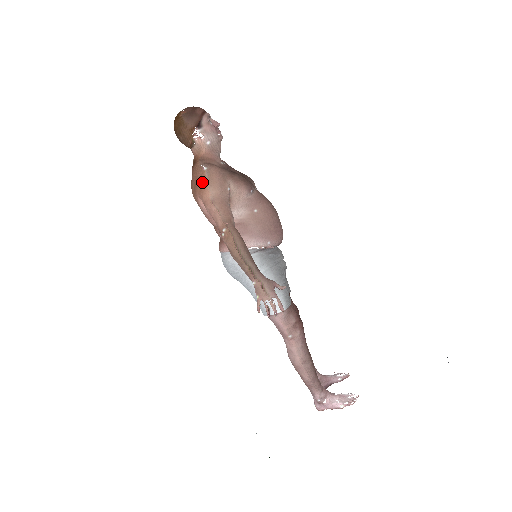
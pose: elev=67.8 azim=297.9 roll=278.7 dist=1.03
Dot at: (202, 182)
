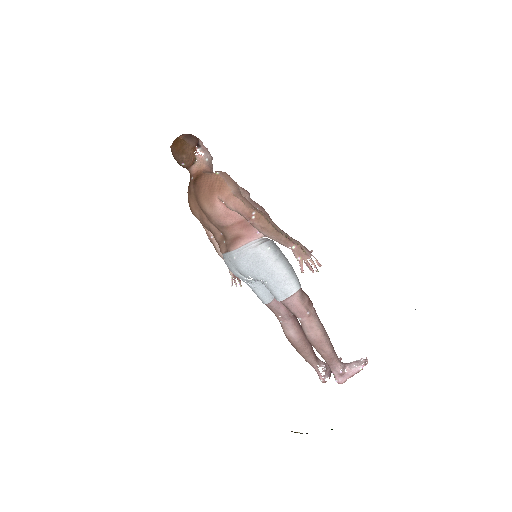
Dot at: (220, 182)
